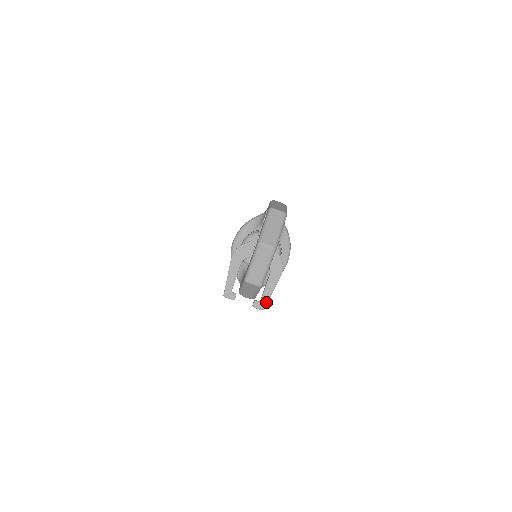
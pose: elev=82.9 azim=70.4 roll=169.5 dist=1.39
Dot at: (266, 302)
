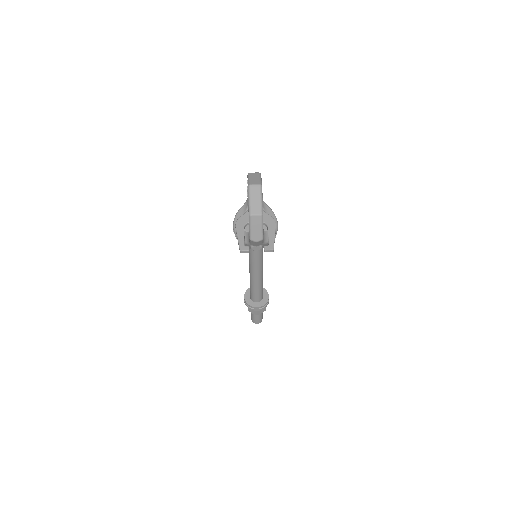
Dot at: (273, 244)
